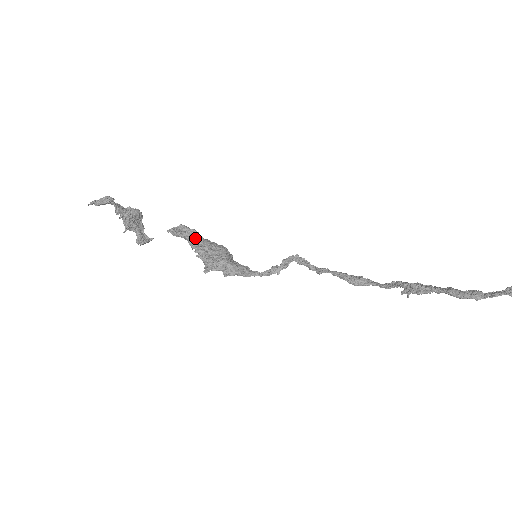
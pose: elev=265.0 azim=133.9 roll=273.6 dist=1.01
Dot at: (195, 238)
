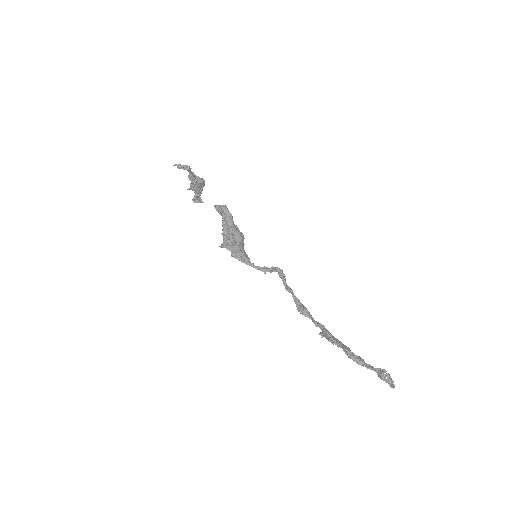
Dot at: (228, 220)
